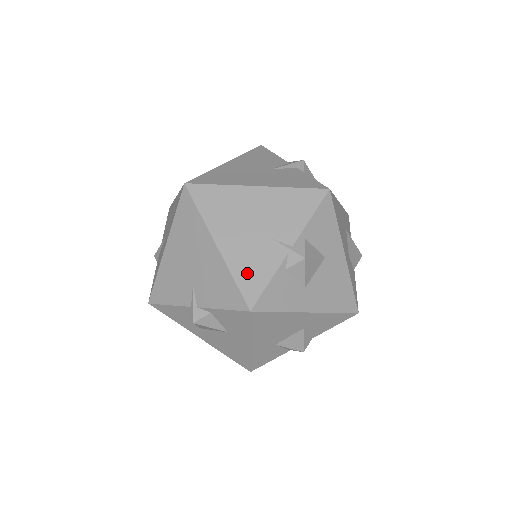
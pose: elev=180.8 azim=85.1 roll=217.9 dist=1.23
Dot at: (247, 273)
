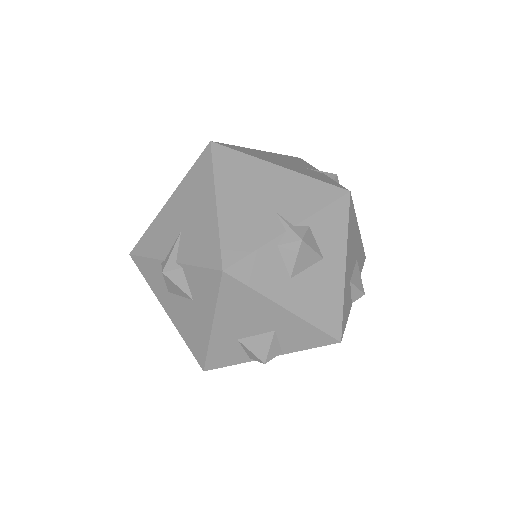
Dot at: (318, 177)
